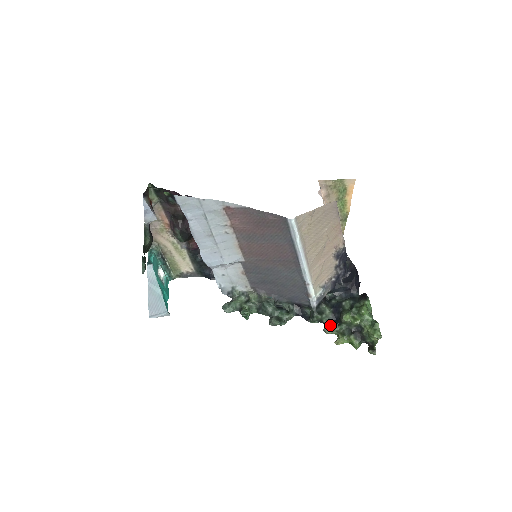
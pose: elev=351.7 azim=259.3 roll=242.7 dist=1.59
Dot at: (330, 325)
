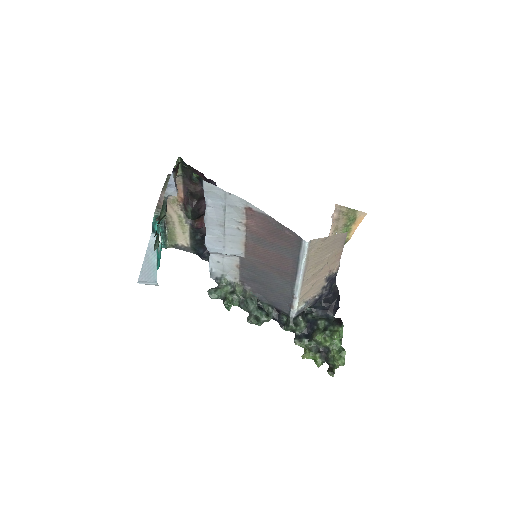
Dot at: (301, 338)
